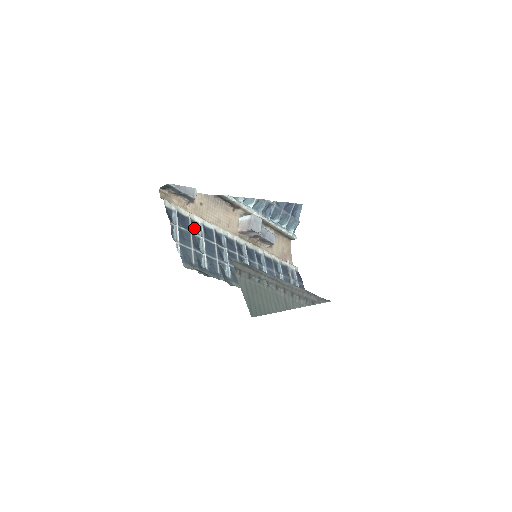
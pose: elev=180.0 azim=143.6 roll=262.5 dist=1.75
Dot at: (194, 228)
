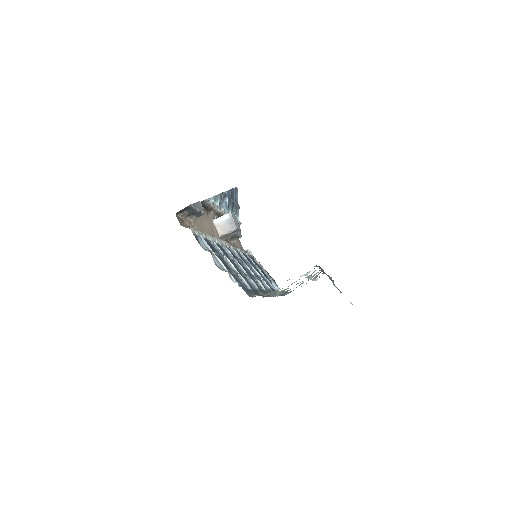
Dot at: occluded
